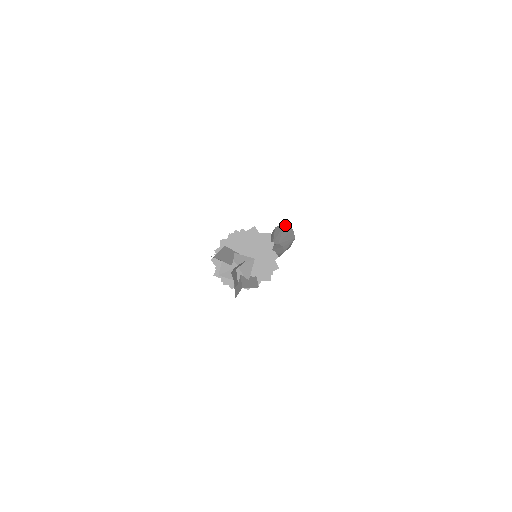
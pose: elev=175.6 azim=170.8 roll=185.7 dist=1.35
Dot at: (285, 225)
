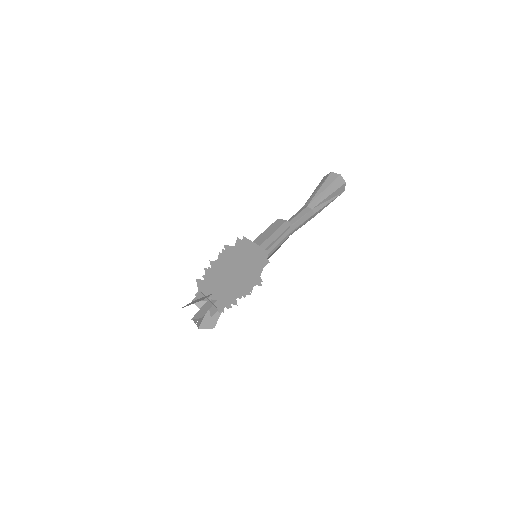
Dot at: (340, 176)
